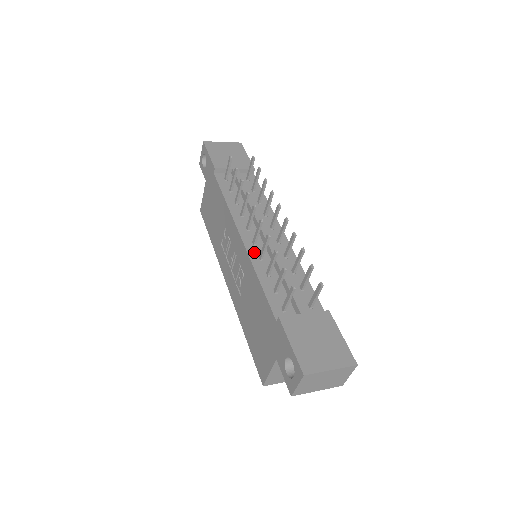
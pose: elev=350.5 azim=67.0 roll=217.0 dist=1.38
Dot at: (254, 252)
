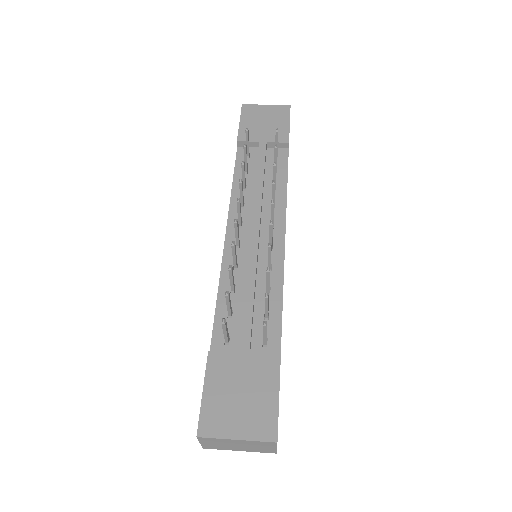
Dot at: (231, 257)
